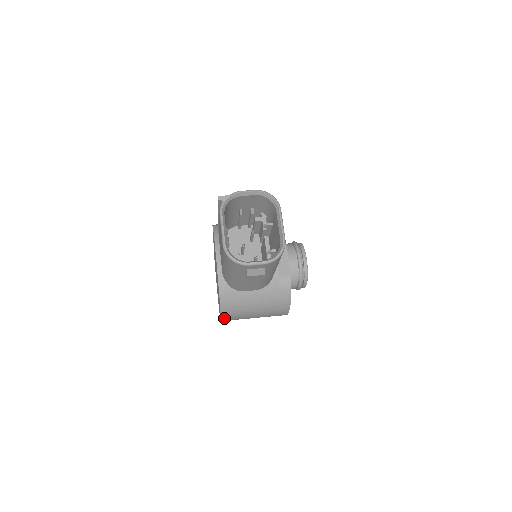
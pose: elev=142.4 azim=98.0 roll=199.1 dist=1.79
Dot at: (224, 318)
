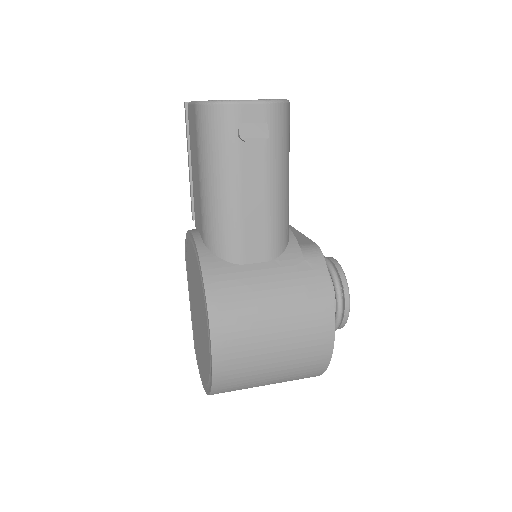
Dot at: (217, 339)
